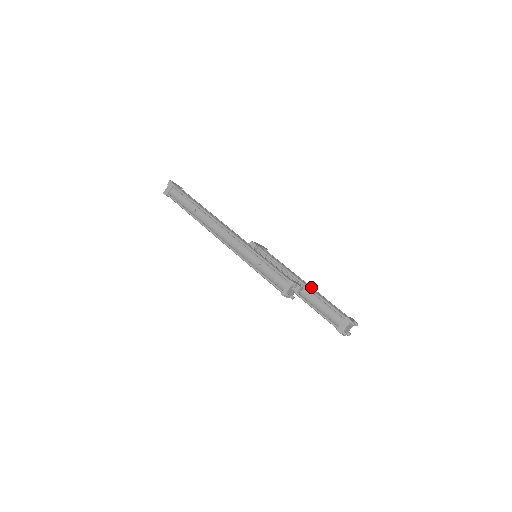
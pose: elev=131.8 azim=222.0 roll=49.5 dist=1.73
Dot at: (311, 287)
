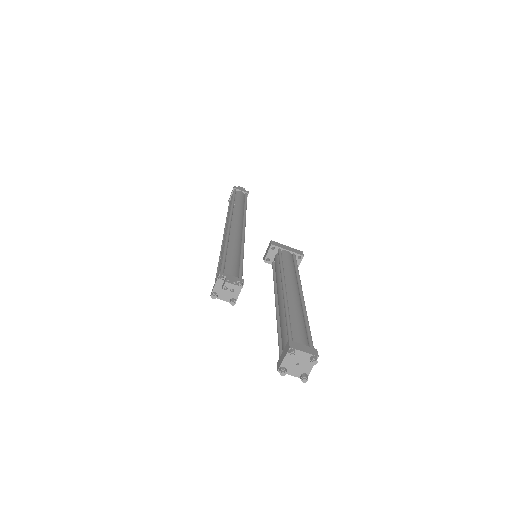
Dot at: (301, 300)
